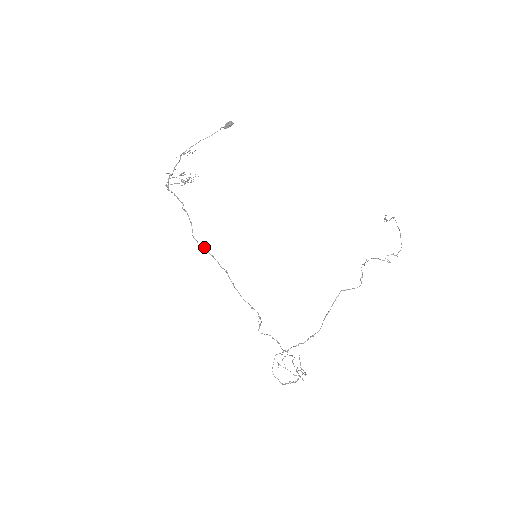
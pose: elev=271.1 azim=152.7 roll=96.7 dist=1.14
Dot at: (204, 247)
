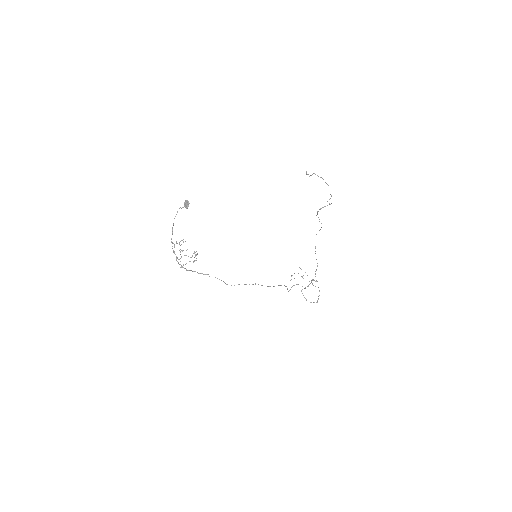
Dot at: occluded
